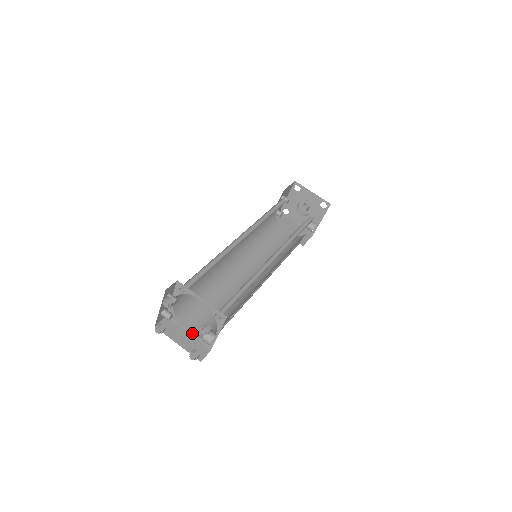
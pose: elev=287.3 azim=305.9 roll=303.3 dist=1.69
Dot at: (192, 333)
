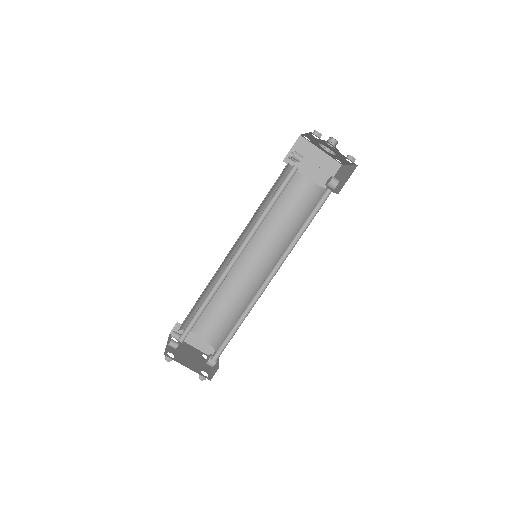
Dot at: (201, 336)
